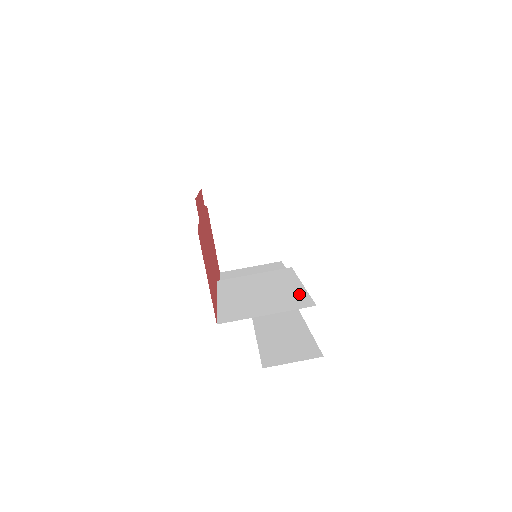
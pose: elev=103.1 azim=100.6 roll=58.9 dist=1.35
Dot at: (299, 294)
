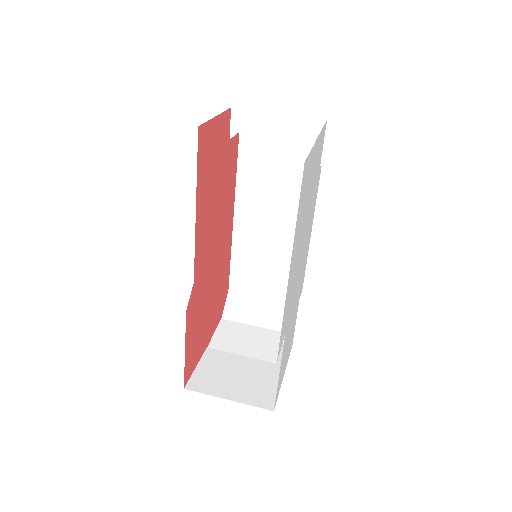
Dot at: (296, 190)
